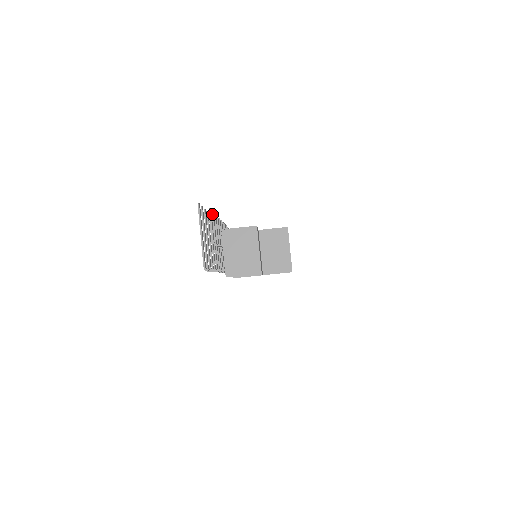
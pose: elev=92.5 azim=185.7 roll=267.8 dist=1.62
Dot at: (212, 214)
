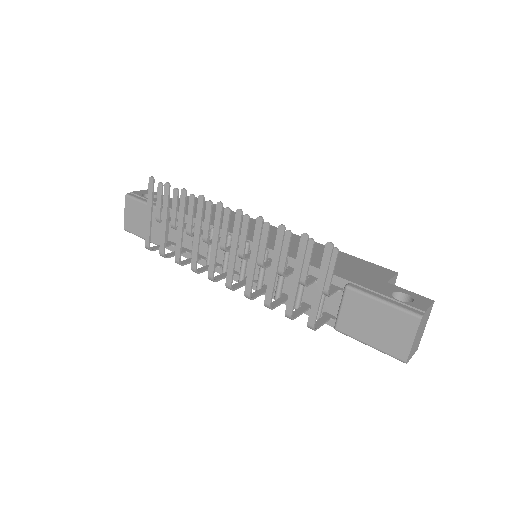
Dot at: occluded
